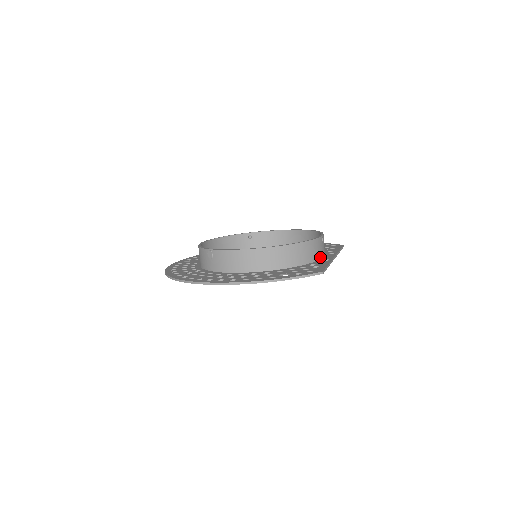
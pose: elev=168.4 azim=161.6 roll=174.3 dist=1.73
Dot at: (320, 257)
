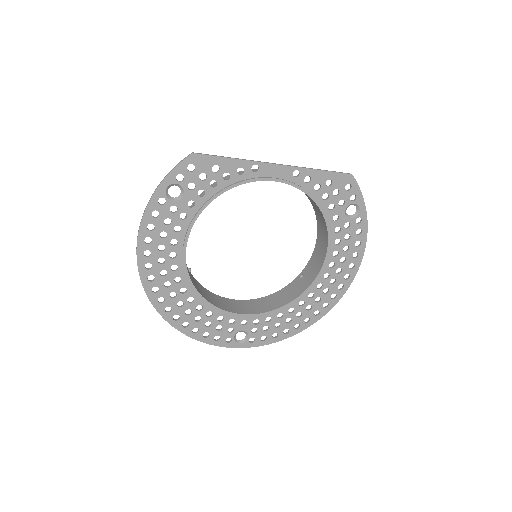
Dot at: (258, 176)
